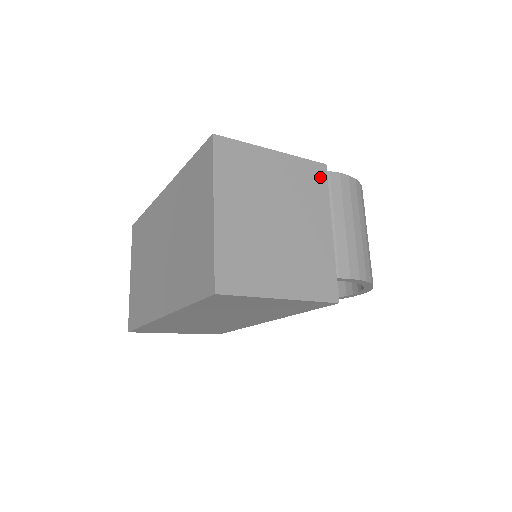
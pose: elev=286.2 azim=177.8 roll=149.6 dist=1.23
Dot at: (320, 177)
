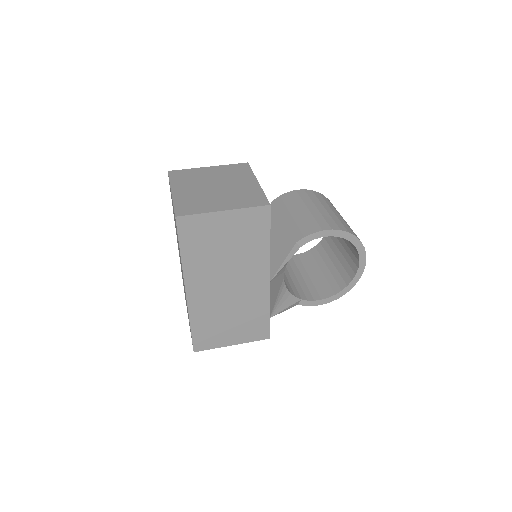
Dot at: (244, 167)
